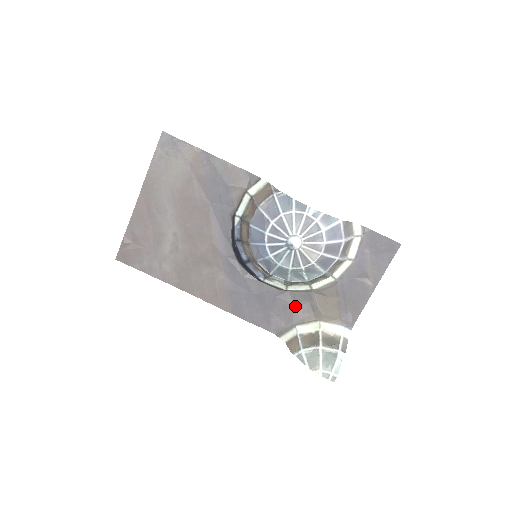
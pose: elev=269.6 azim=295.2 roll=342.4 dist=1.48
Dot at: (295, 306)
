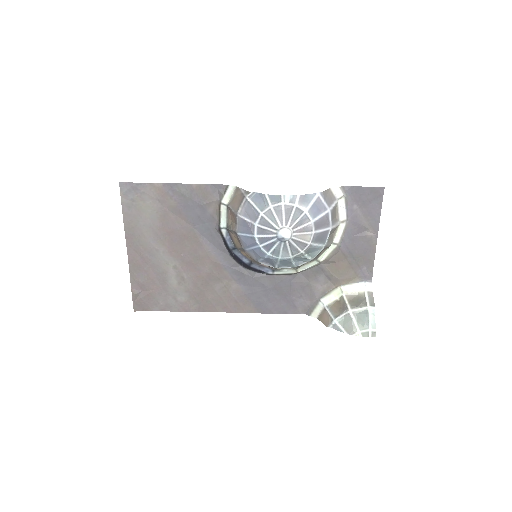
Dot at: (311, 283)
